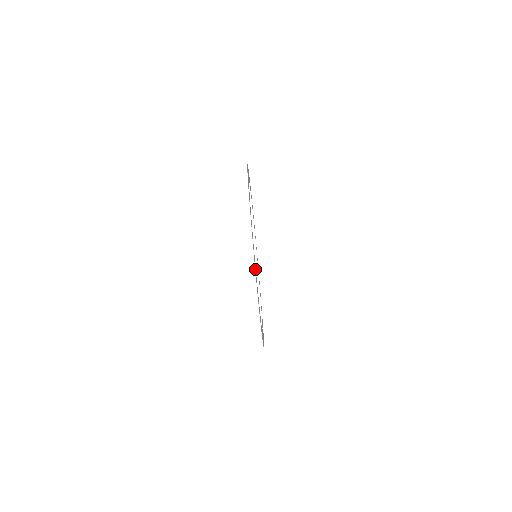
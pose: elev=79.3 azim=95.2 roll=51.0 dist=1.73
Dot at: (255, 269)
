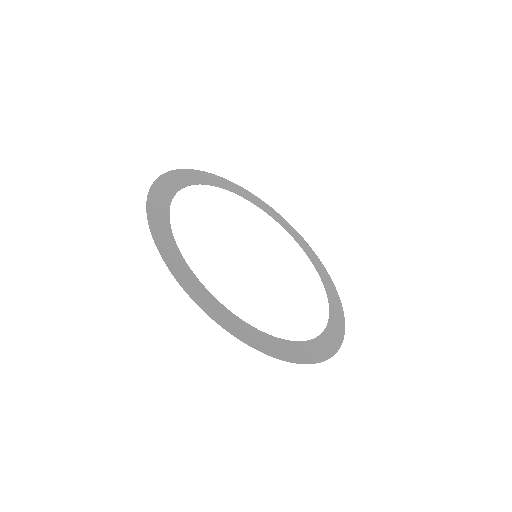
Dot at: (262, 347)
